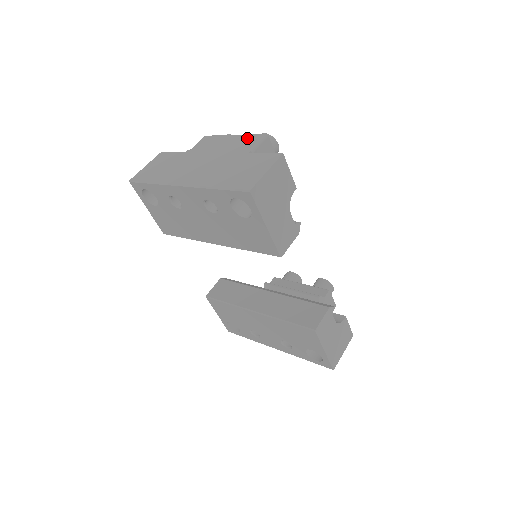
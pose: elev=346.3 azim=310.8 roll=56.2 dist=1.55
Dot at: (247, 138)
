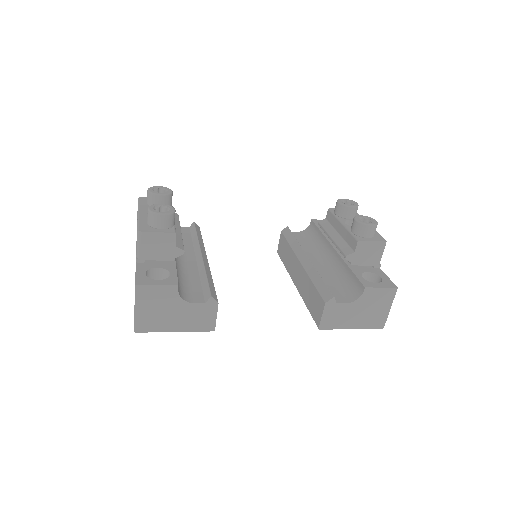
Dot at: occluded
